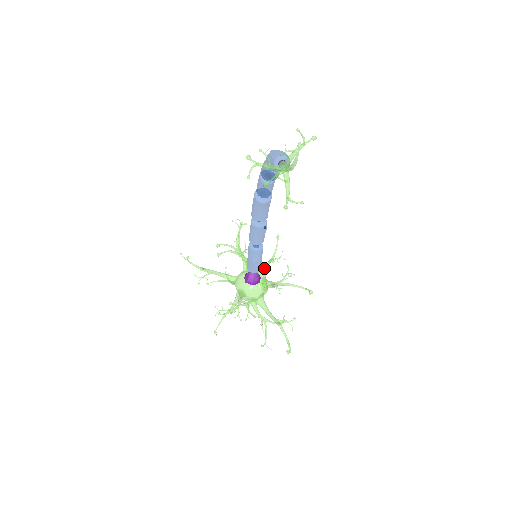
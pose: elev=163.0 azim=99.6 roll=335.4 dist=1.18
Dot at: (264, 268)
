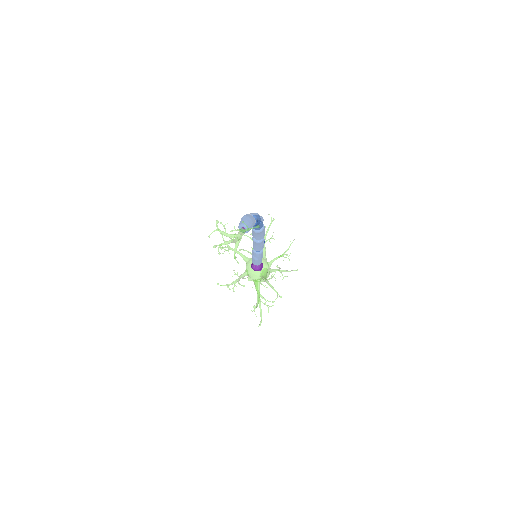
Dot at: (271, 260)
